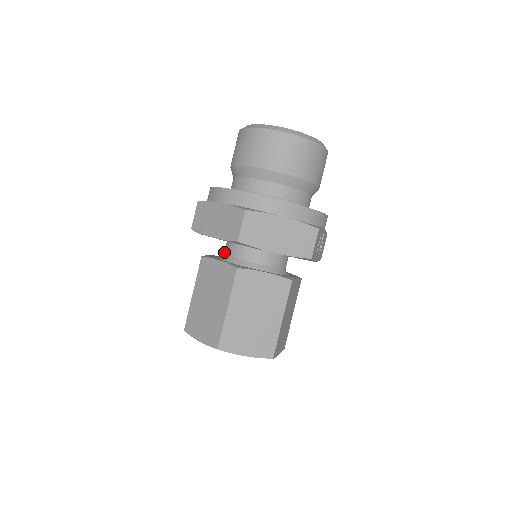
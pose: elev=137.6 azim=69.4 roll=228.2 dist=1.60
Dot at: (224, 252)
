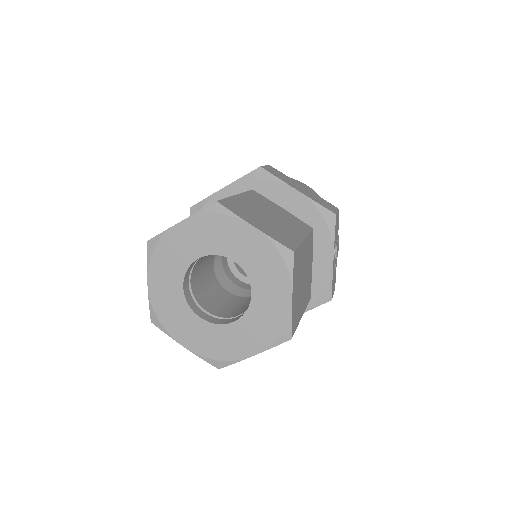
Dot at: occluded
